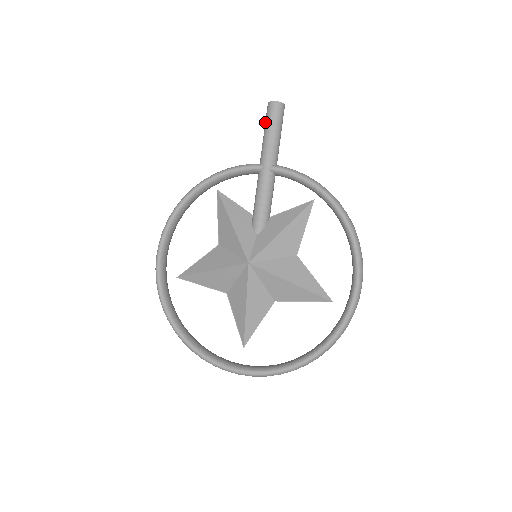
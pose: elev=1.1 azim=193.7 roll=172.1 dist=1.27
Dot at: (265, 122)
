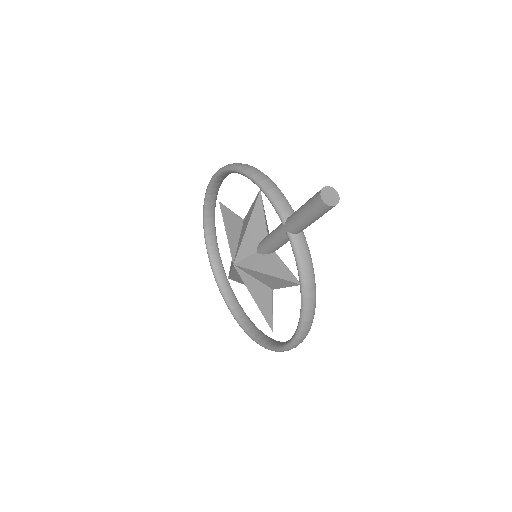
Dot at: (310, 199)
